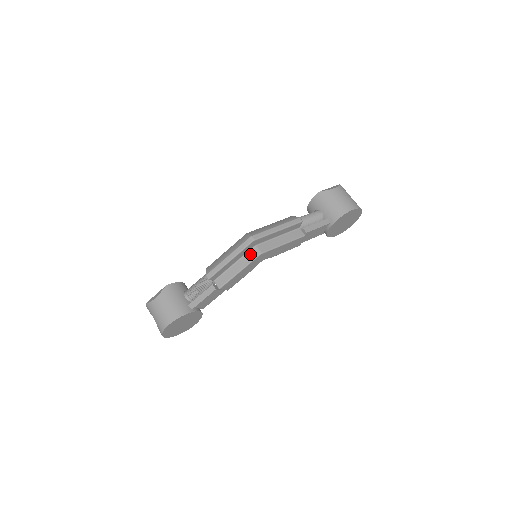
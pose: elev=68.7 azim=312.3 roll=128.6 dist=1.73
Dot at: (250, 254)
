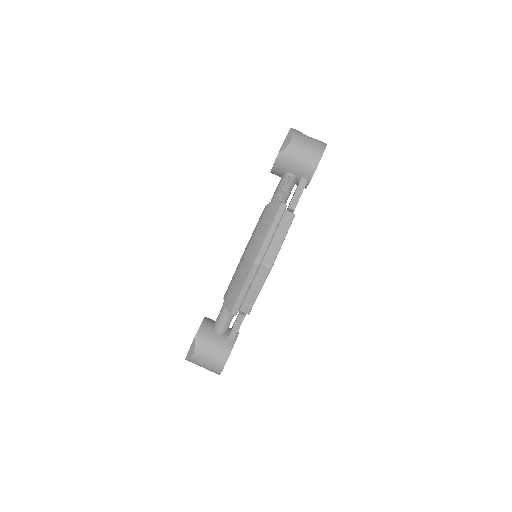
Dot at: (261, 273)
